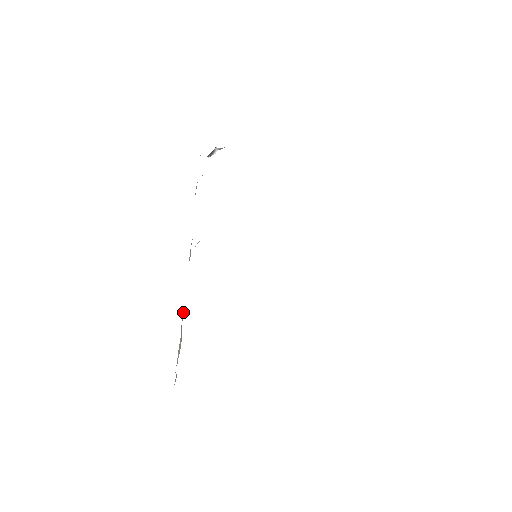
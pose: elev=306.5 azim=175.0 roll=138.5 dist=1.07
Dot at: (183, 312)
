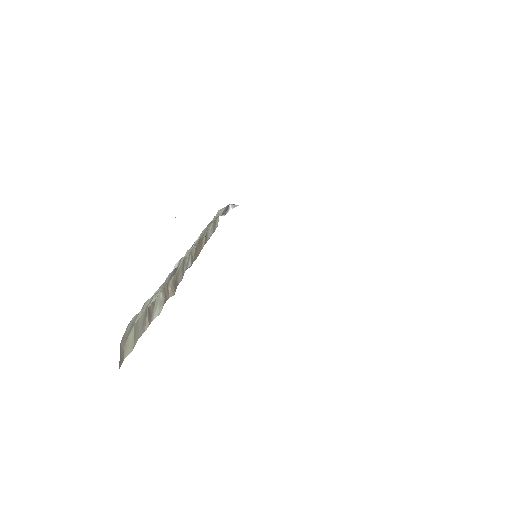
Dot at: (170, 282)
